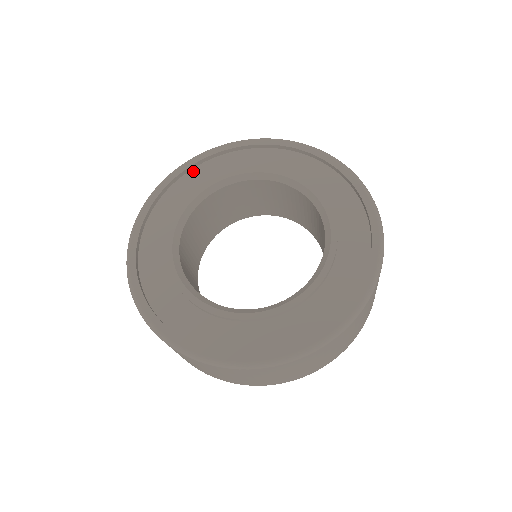
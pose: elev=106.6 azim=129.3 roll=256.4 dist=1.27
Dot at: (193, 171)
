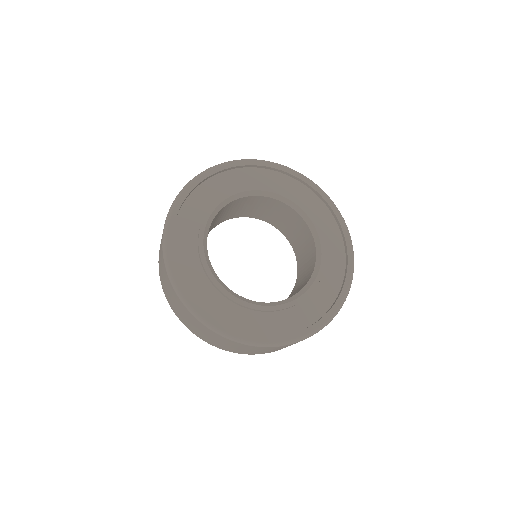
Dot at: (175, 236)
